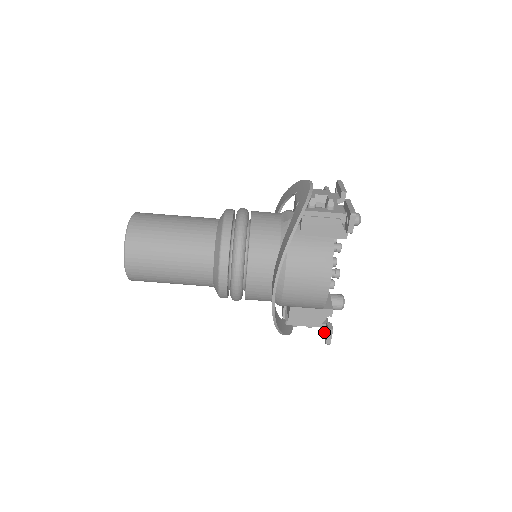
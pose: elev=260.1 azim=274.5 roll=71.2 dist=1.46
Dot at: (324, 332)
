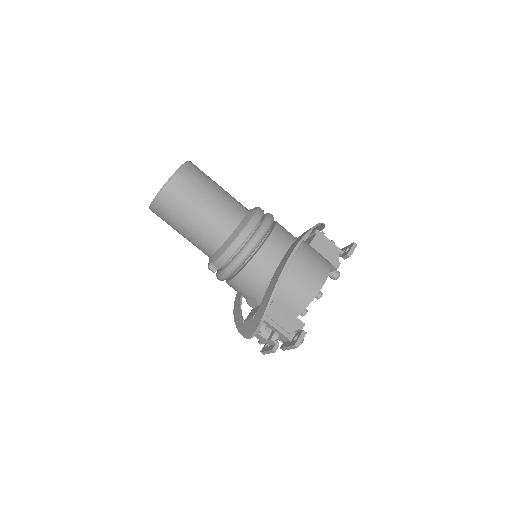
Dot at: (289, 343)
